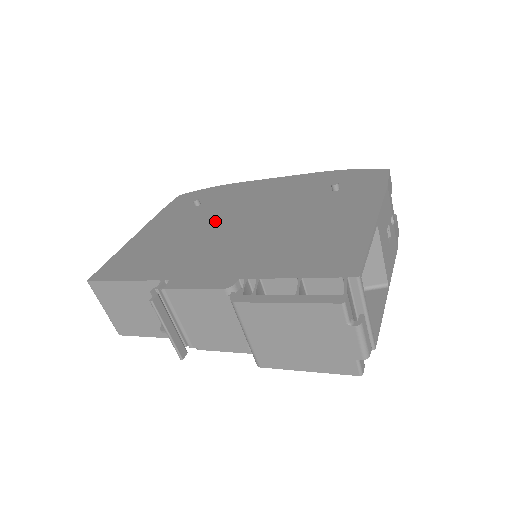
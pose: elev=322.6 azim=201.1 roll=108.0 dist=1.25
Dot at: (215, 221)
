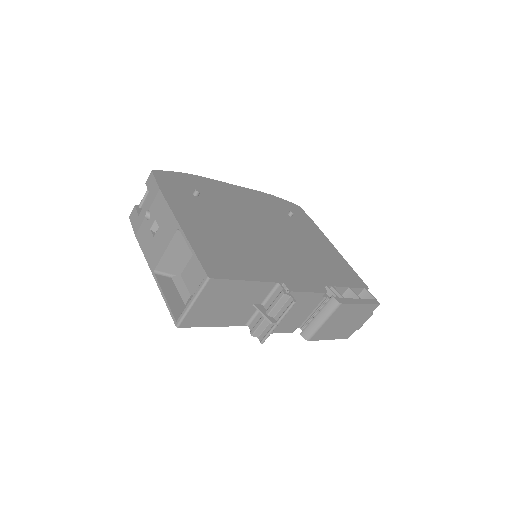
Dot at: (242, 224)
